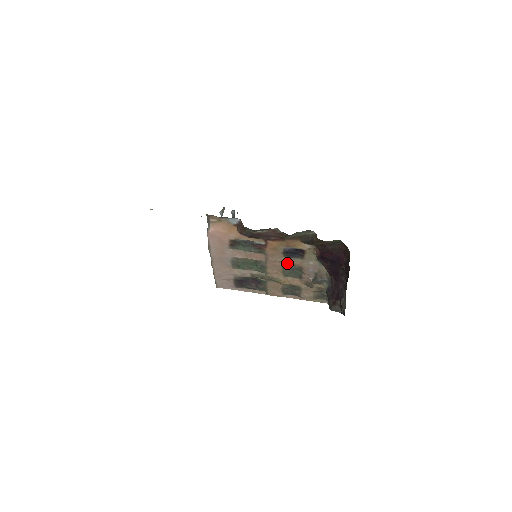
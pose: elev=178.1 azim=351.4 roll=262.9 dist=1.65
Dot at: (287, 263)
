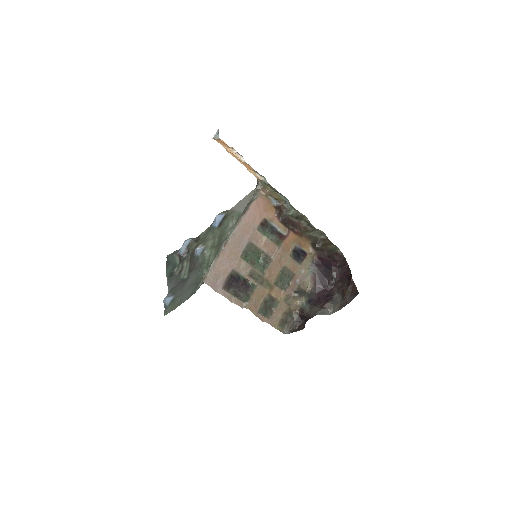
Dot at: (287, 265)
